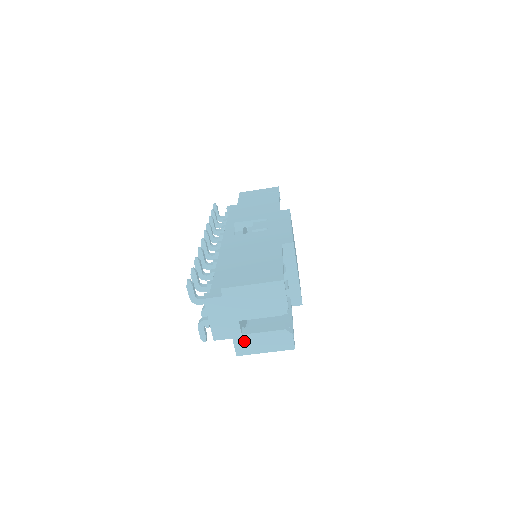
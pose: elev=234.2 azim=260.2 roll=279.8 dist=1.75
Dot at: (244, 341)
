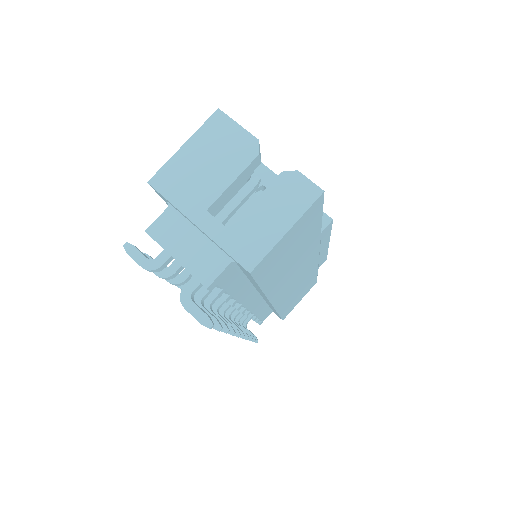
Dot at: (240, 238)
